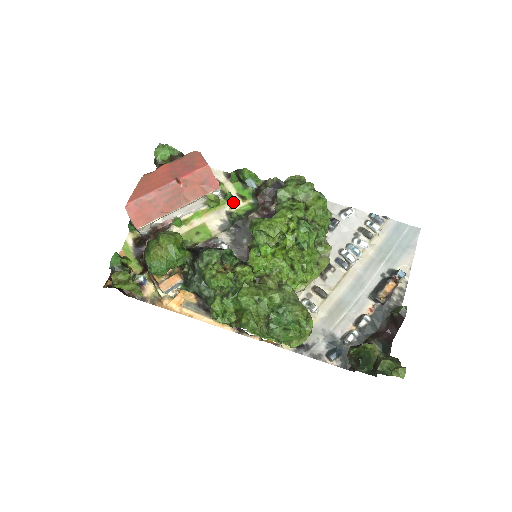
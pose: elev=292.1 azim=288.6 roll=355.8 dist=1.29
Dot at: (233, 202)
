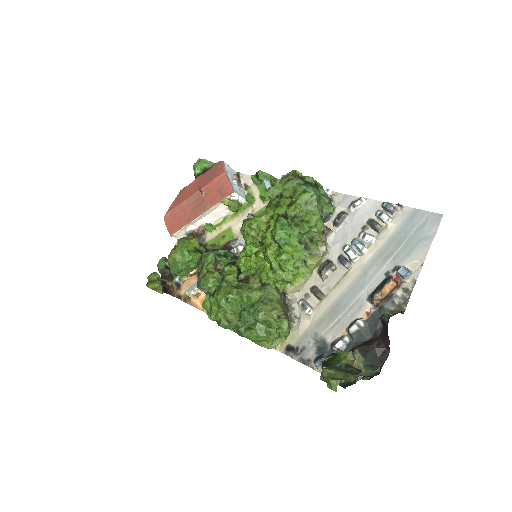
Dot at: (255, 204)
